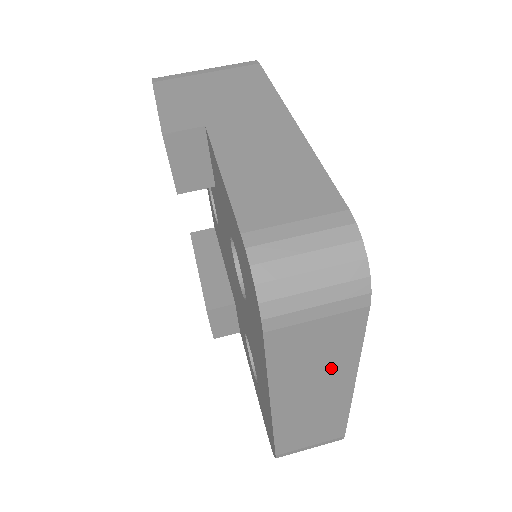
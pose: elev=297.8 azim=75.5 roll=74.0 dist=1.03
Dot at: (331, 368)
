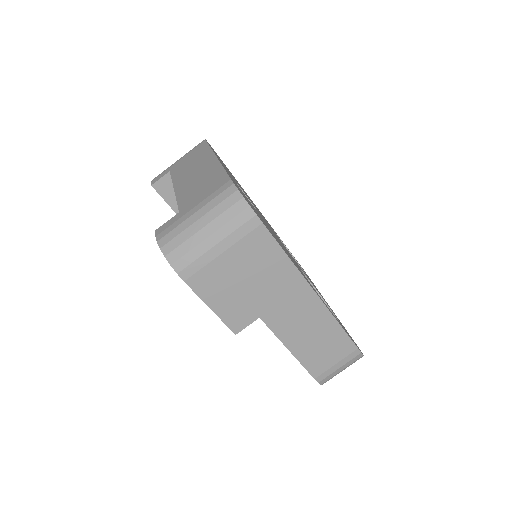
Dot at: occluded
